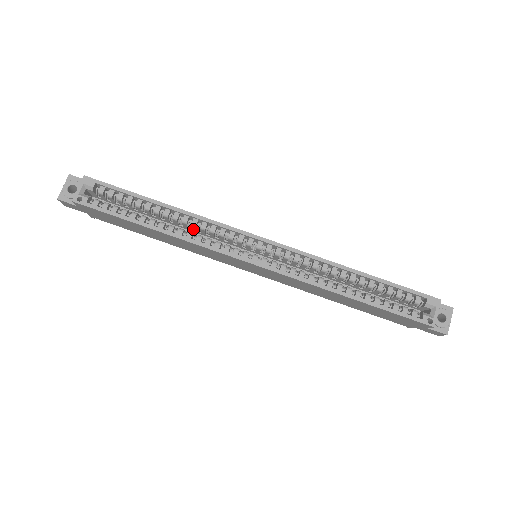
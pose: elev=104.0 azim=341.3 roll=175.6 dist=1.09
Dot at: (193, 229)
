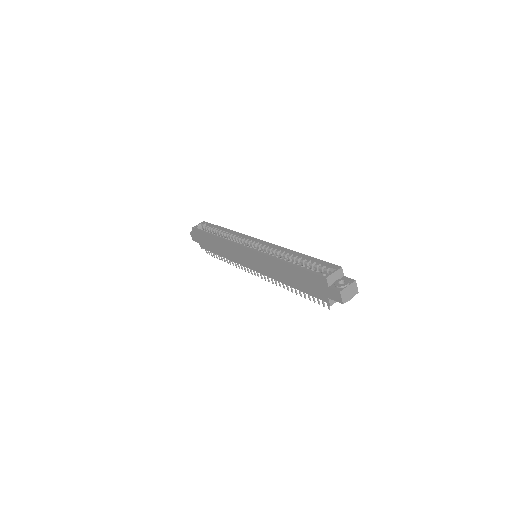
Dot at: occluded
